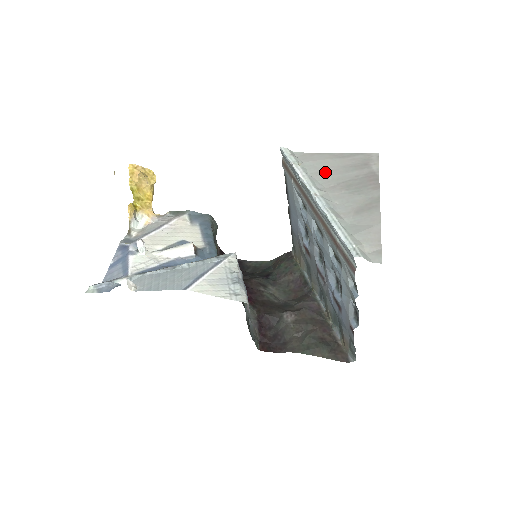
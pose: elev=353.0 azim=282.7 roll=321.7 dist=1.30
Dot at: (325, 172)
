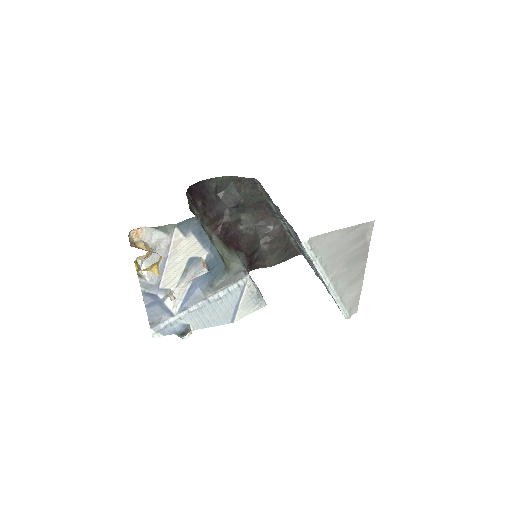
Dot at: (334, 255)
